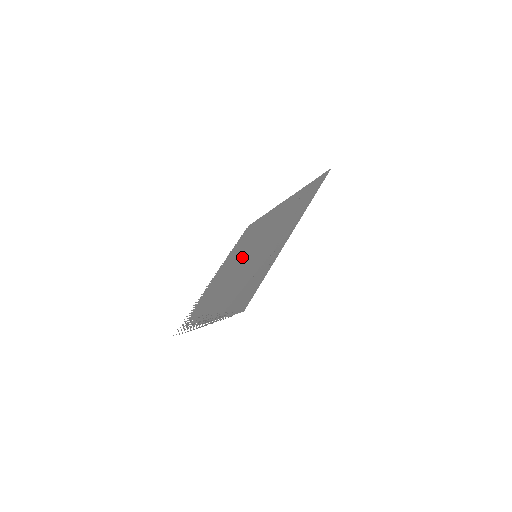
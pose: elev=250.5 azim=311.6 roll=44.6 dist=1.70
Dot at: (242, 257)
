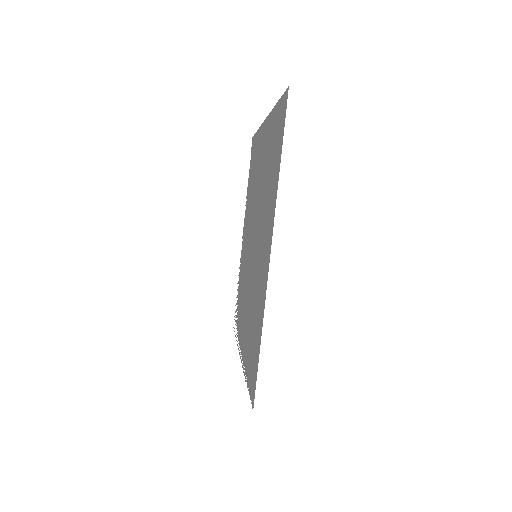
Dot at: occluded
